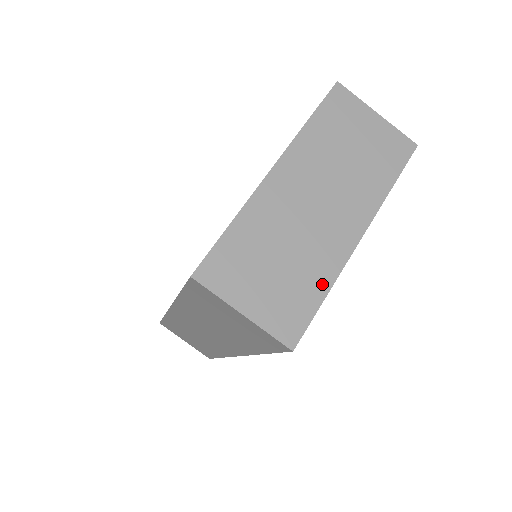
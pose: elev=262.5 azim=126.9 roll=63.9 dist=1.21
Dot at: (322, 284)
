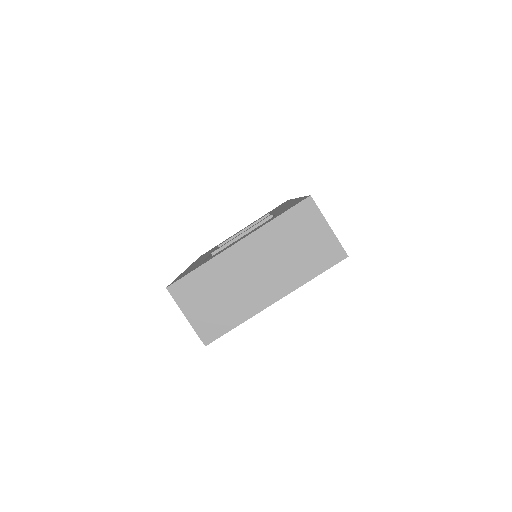
Dot at: (238, 319)
